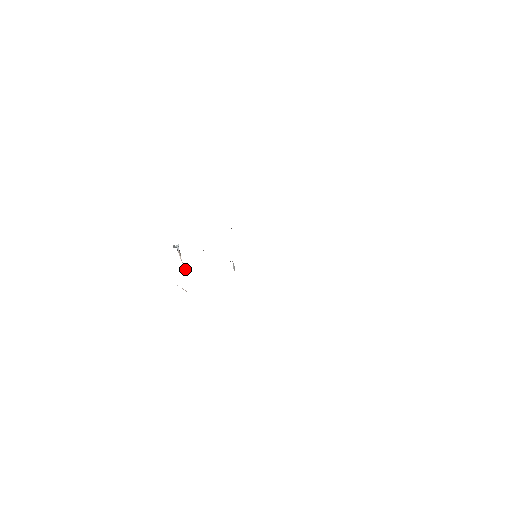
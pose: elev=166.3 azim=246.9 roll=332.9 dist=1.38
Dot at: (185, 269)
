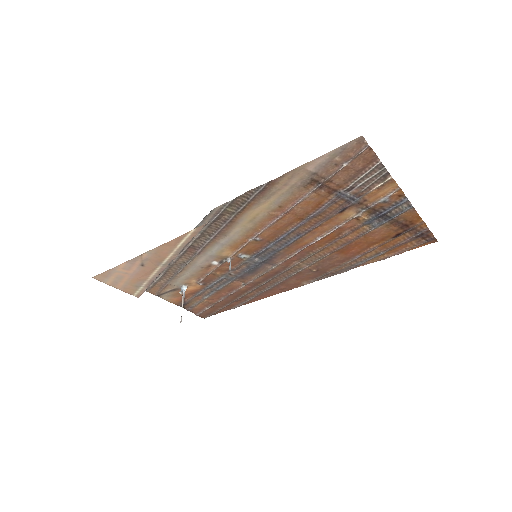
Dot at: (181, 320)
